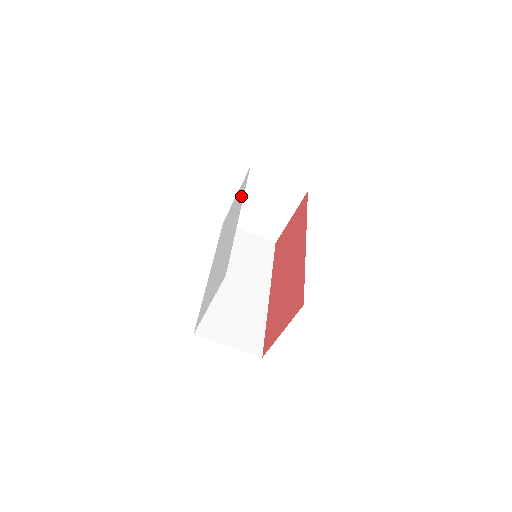
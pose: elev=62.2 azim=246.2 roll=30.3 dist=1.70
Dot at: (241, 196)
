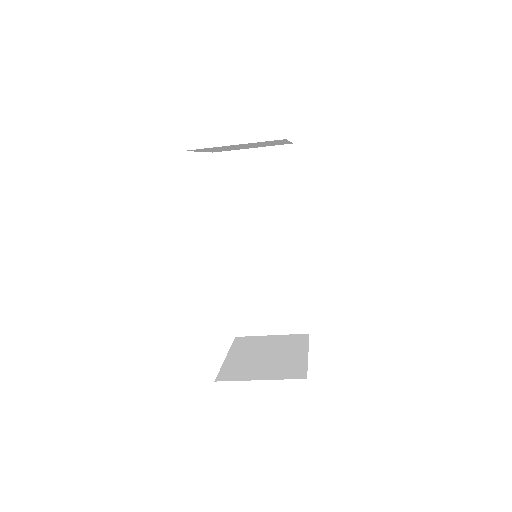
Dot at: occluded
